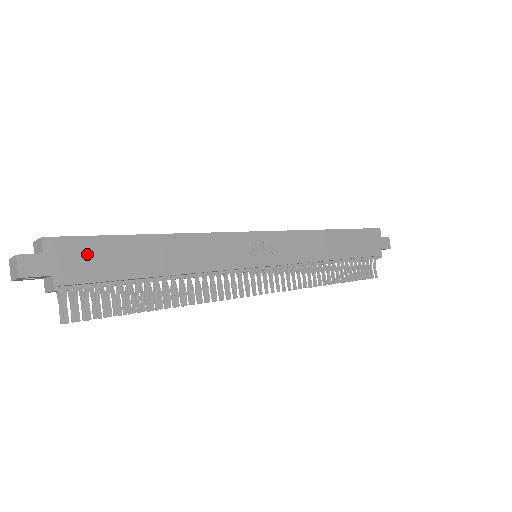
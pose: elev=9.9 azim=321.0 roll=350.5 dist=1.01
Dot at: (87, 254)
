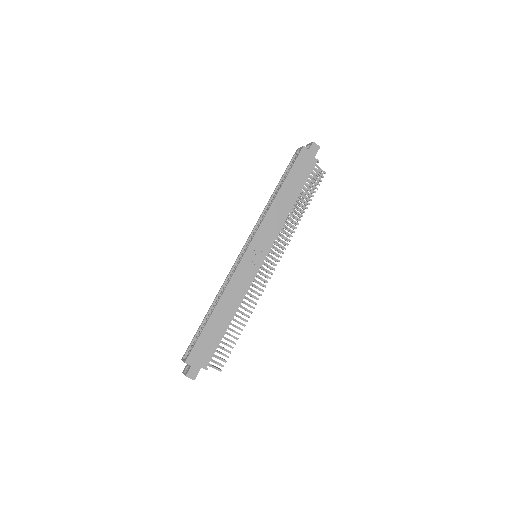
Dot at: (202, 349)
